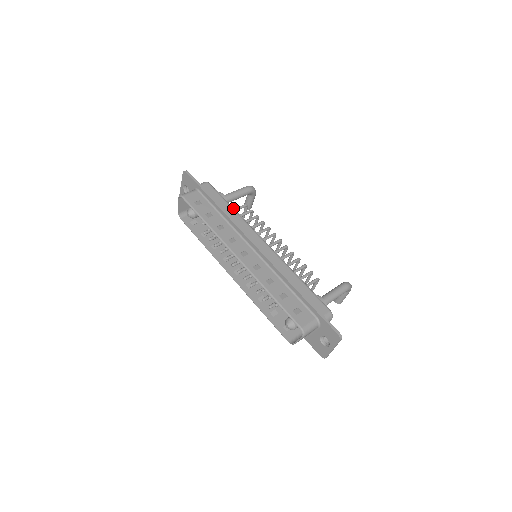
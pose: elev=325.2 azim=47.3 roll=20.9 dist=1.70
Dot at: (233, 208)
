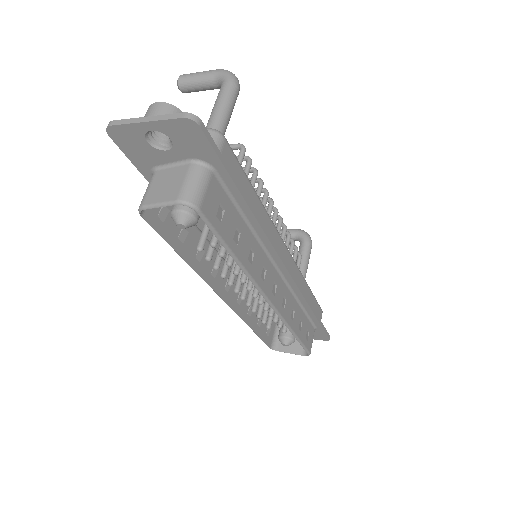
Dot at: occluded
